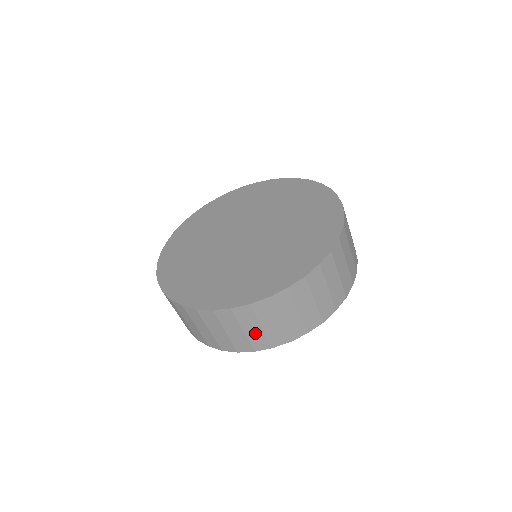
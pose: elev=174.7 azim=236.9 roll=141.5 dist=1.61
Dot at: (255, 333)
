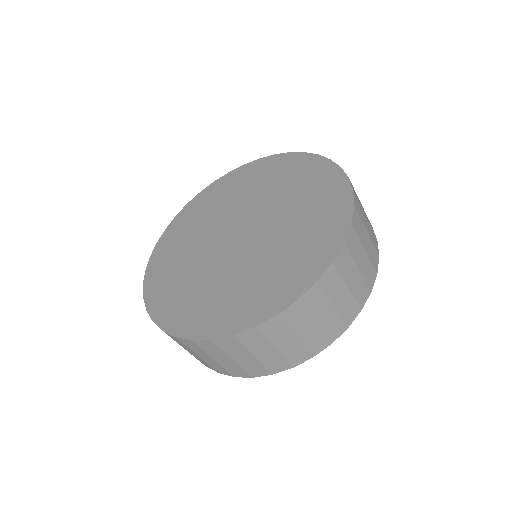
Dot at: (248, 362)
